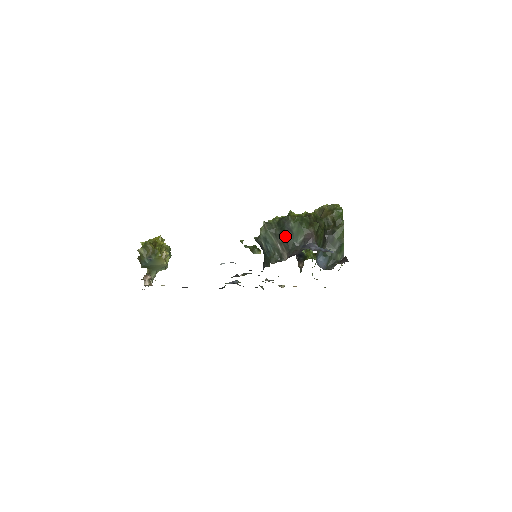
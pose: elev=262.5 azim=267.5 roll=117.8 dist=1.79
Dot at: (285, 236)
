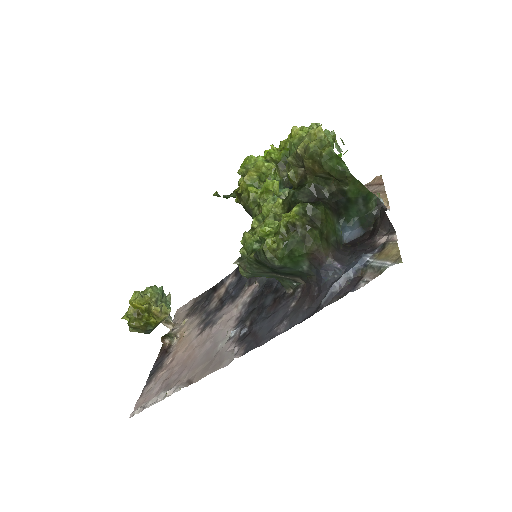
Dot at: (281, 272)
